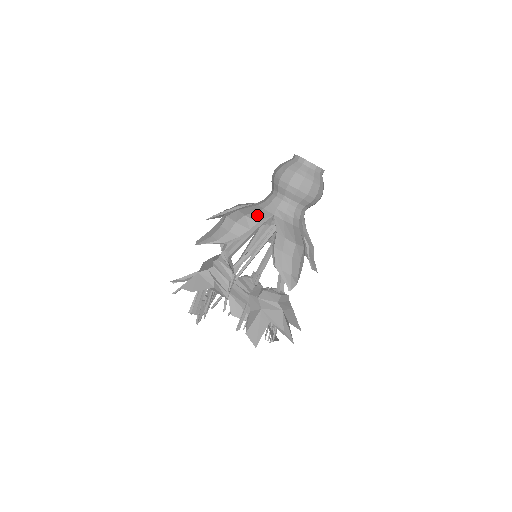
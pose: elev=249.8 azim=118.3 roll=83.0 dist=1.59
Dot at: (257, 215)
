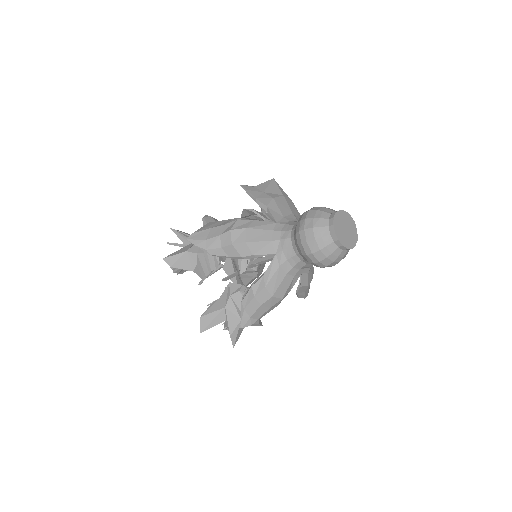
Dot at: (259, 246)
